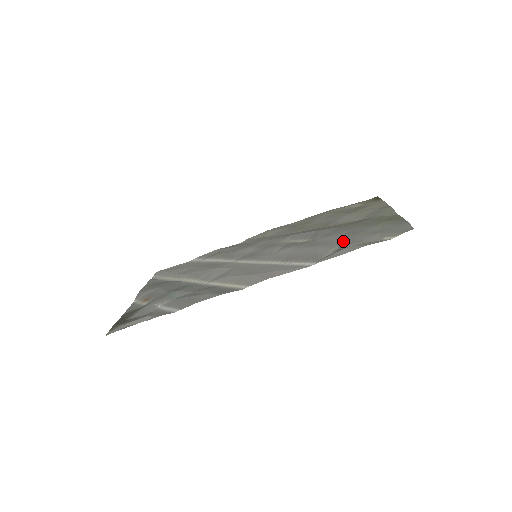
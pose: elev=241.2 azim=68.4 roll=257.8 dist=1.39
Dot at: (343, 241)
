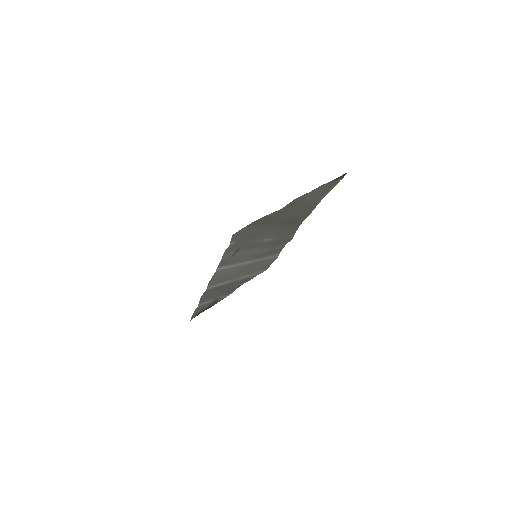
Dot at: (244, 245)
